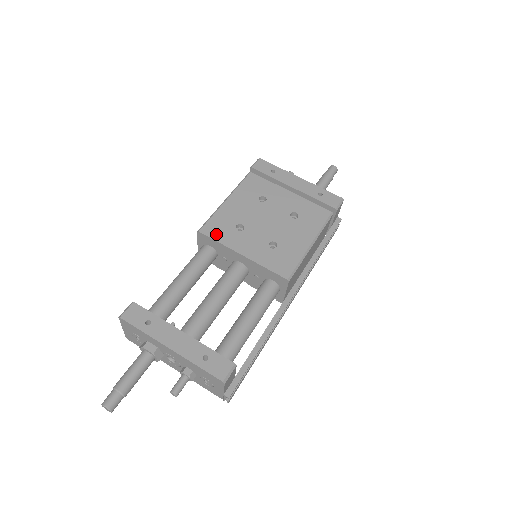
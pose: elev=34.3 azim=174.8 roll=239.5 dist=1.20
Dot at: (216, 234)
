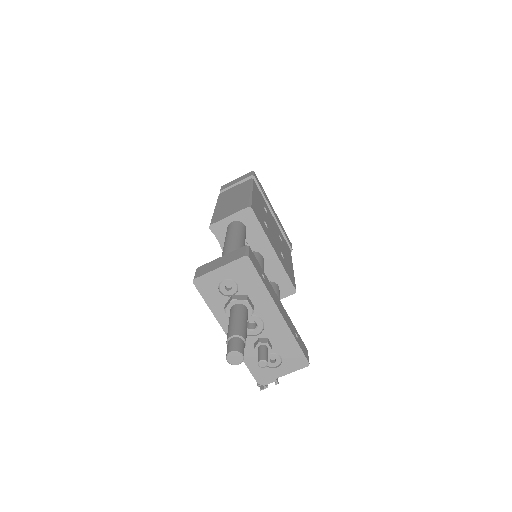
Dot at: (259, 219)
